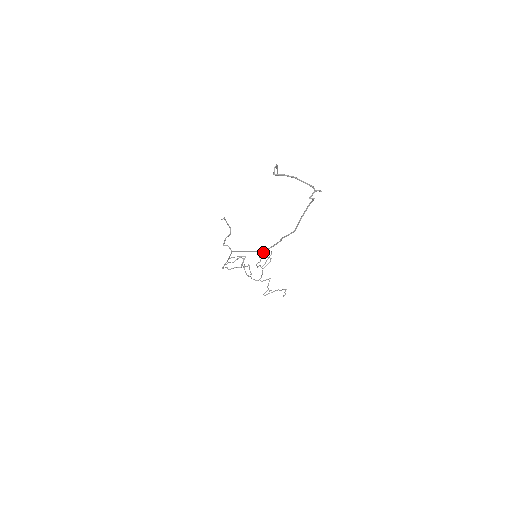
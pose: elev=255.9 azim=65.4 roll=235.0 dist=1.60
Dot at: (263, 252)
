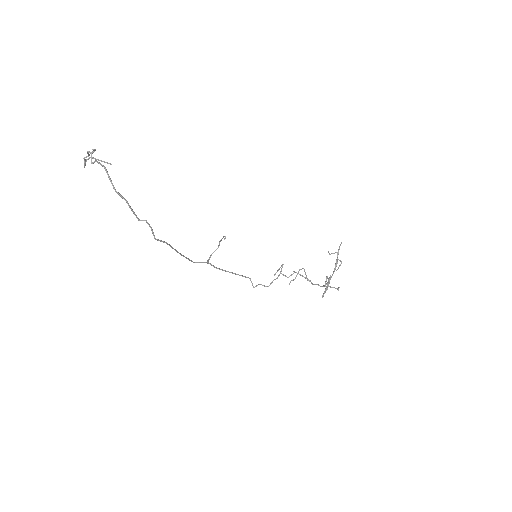
Dot at: occluded
